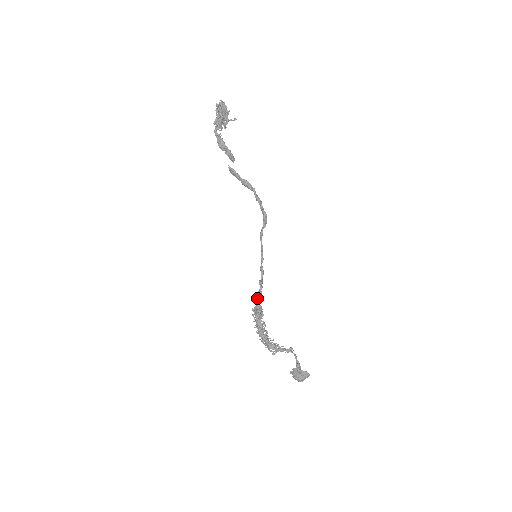
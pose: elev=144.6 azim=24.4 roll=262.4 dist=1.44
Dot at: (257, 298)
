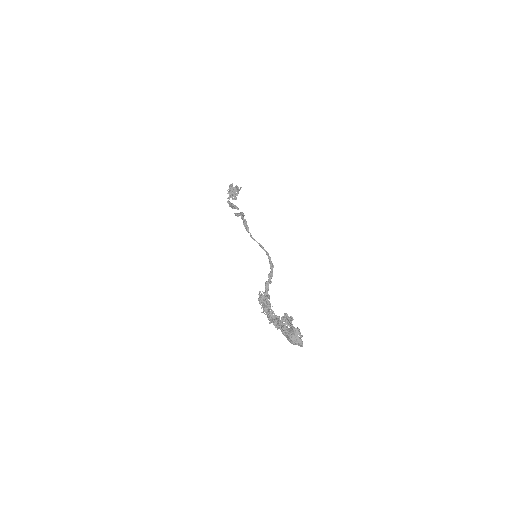
Dot at: (265, 288)
